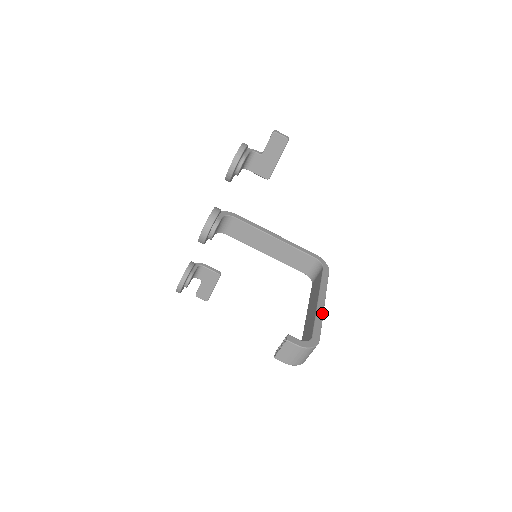
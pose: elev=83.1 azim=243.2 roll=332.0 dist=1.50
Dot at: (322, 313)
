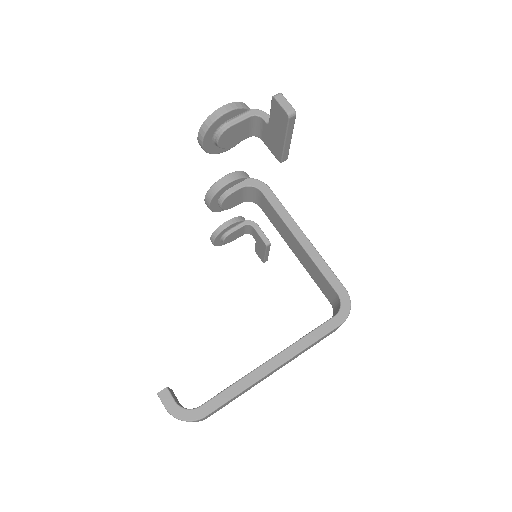
Dot at: (252, 382)
